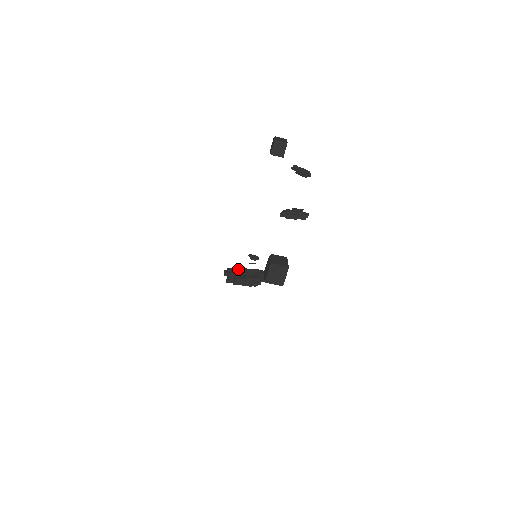
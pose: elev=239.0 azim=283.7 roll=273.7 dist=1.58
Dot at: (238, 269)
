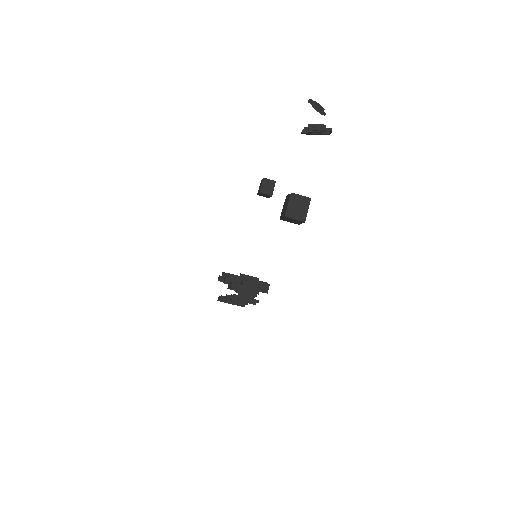
Dot at: occluded
